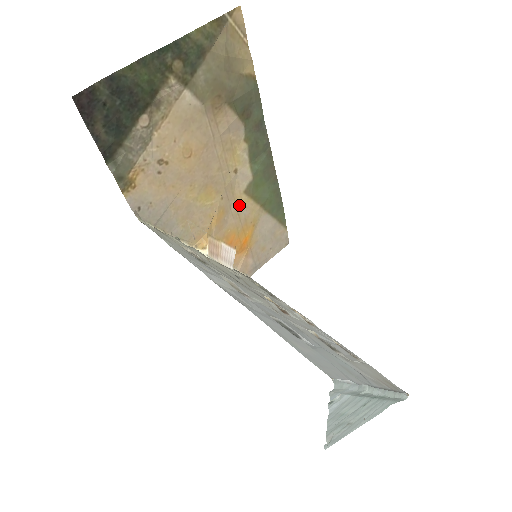
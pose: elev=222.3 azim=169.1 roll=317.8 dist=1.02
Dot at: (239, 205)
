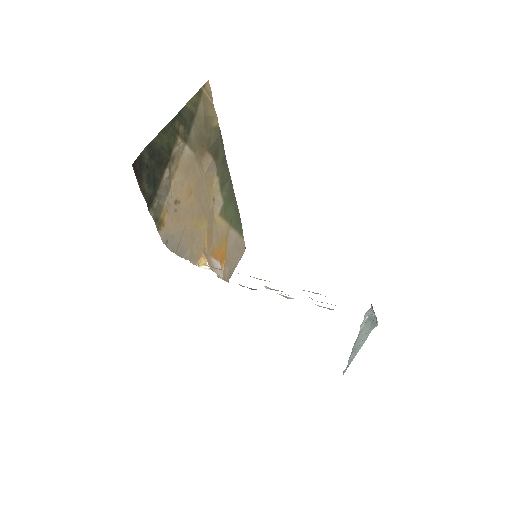
Dot at: (217, 226)
